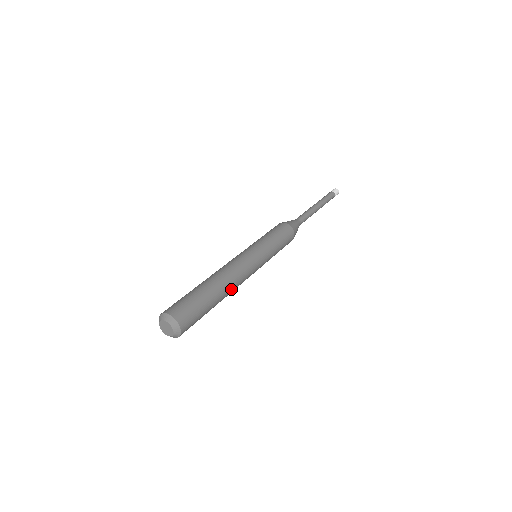
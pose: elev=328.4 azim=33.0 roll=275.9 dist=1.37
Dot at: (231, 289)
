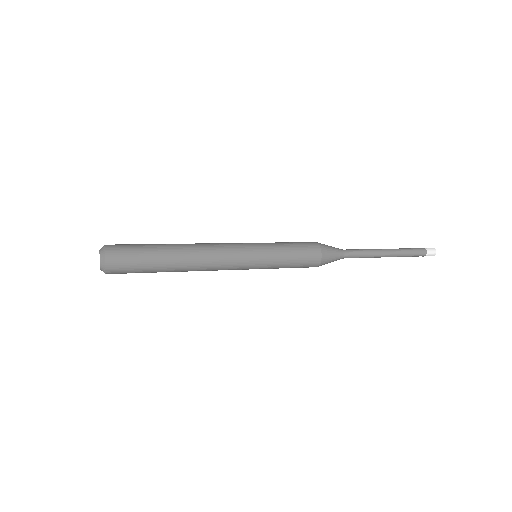
Dot at: (192, 267)
